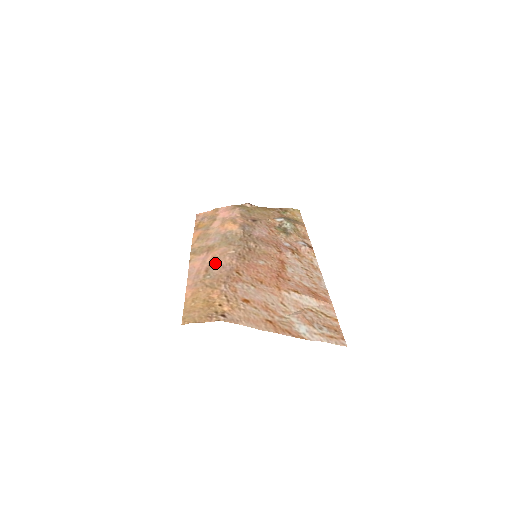
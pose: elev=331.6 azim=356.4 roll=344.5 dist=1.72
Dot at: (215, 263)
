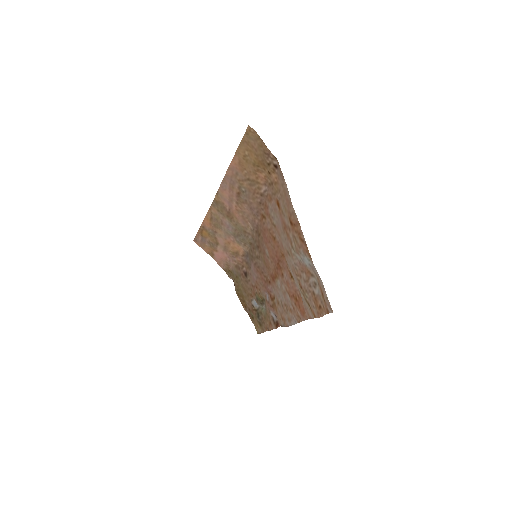
Dot at: (243, 205)
